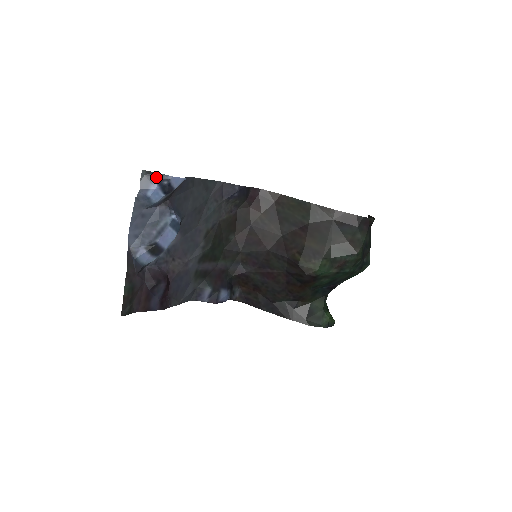
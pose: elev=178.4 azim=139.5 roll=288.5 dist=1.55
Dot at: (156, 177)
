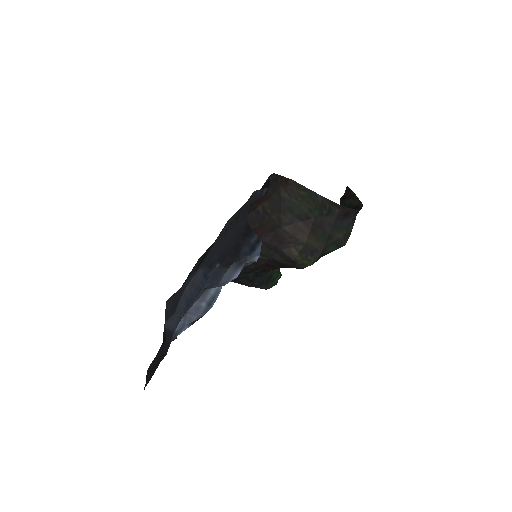
Dot at: (242, 263)
